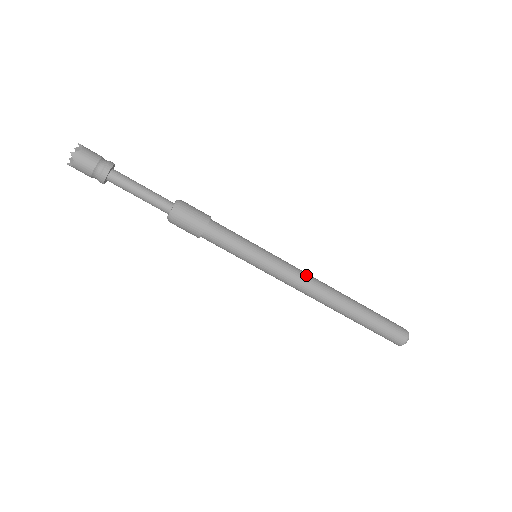
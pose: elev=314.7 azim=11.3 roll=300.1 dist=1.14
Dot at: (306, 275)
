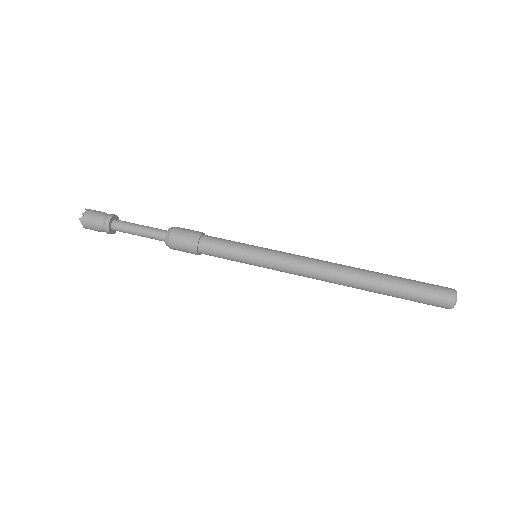
Dot at: (309, 261)
